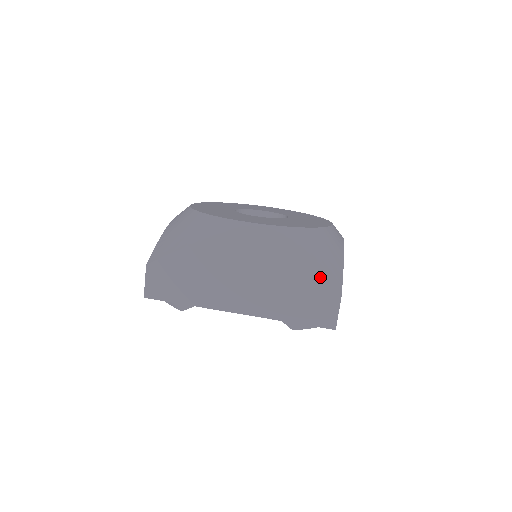
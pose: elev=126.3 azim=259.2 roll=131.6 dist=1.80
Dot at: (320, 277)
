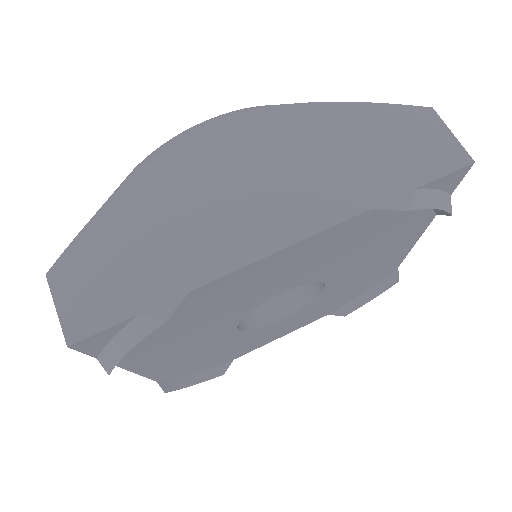
Dot at: (374, 103)
